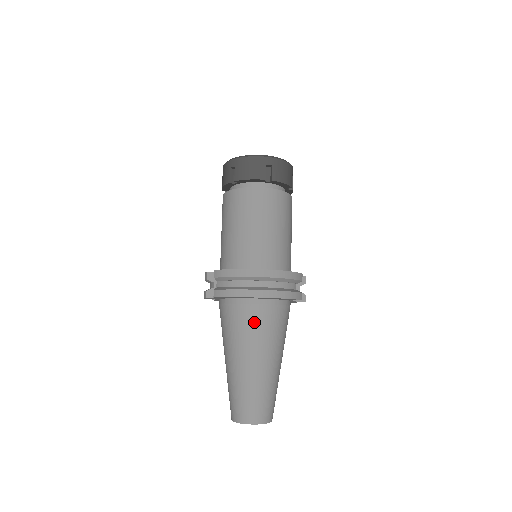
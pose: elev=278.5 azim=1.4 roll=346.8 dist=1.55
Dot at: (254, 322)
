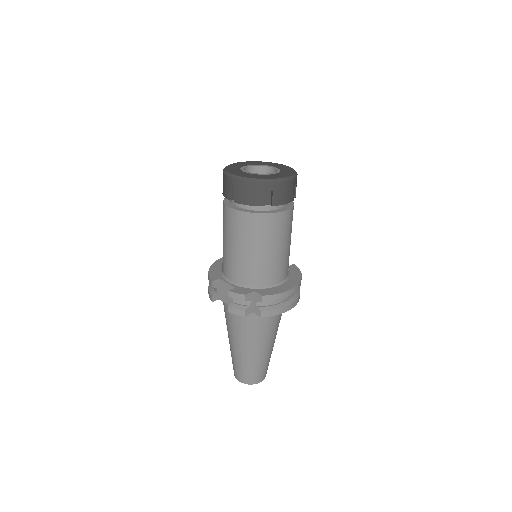
Dot at: (278, 319)
